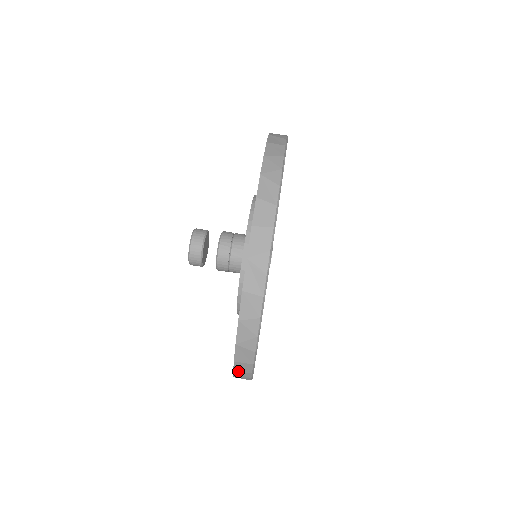
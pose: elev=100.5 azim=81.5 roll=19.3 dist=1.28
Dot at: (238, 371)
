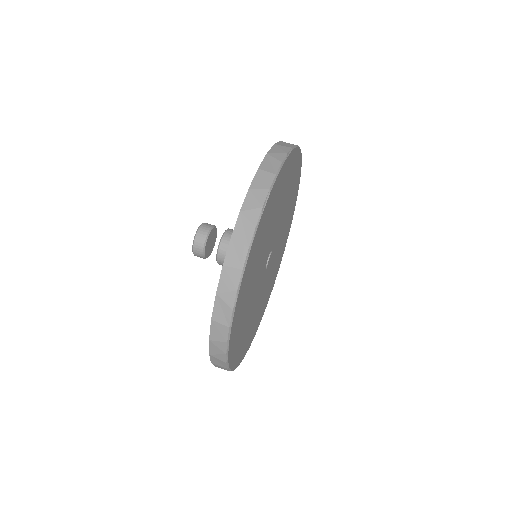
Dot at: (218, 367)
